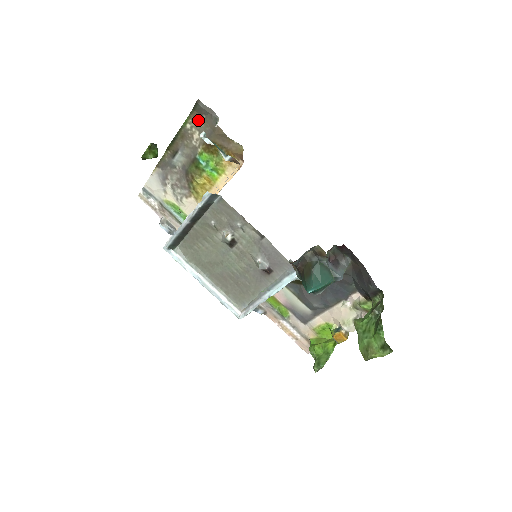
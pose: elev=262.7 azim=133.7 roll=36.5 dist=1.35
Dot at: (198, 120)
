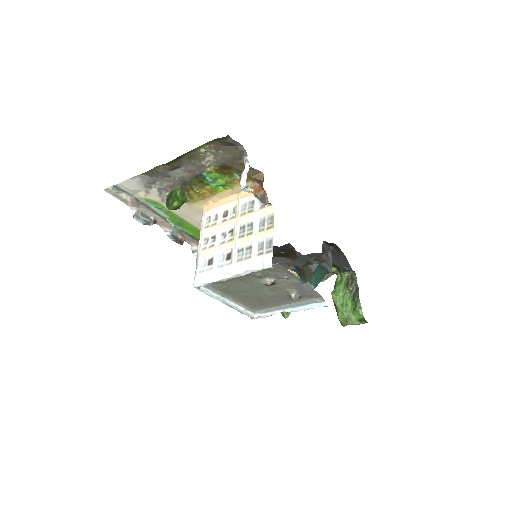
Dot at: (217, 147)
